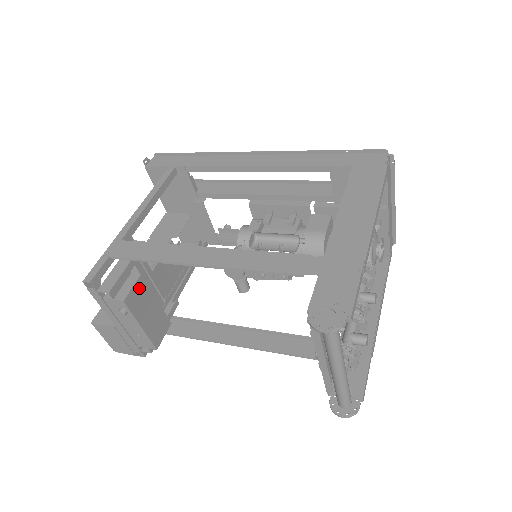
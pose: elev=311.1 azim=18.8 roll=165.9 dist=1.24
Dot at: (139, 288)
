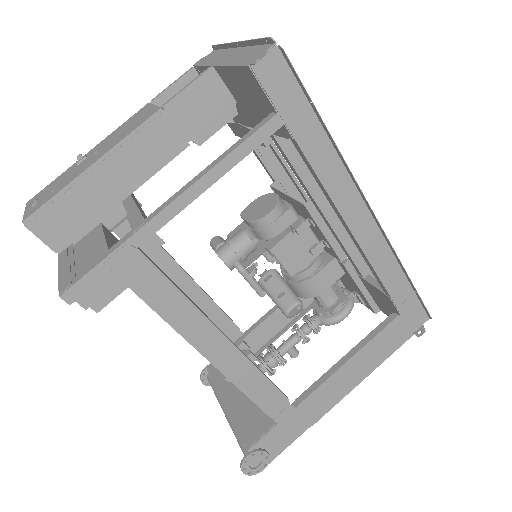
Dot at: occluded
